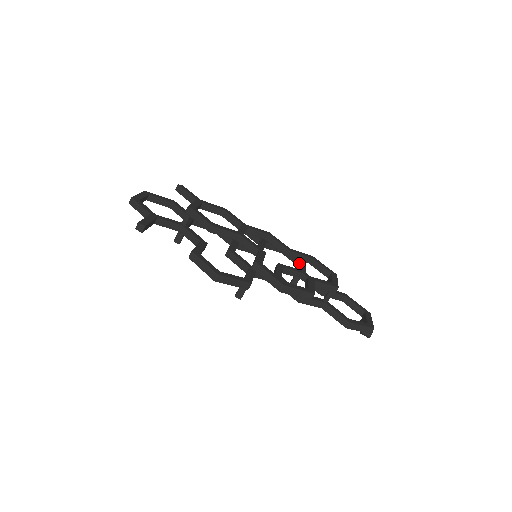
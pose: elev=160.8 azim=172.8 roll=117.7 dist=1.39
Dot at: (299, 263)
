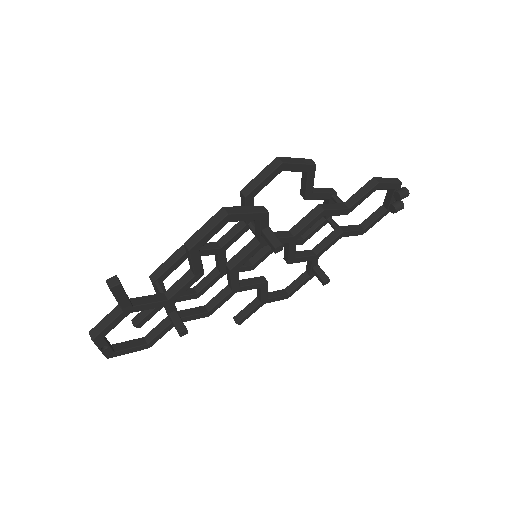
Dot at: (306, 274)
